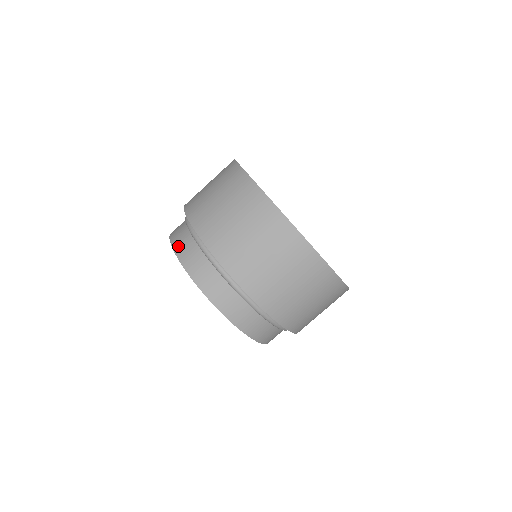
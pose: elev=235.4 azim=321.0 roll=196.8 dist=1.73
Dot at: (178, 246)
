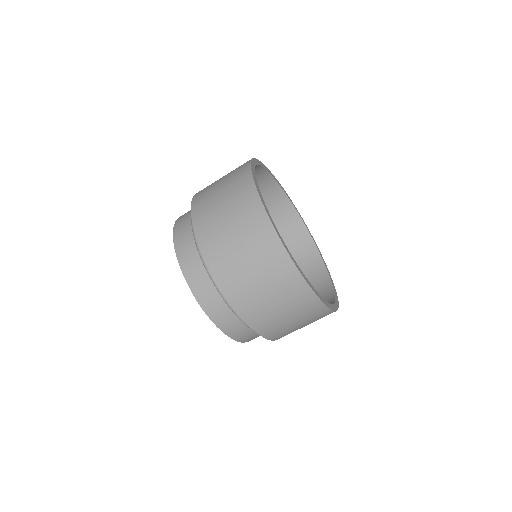
Dot at: occluded
